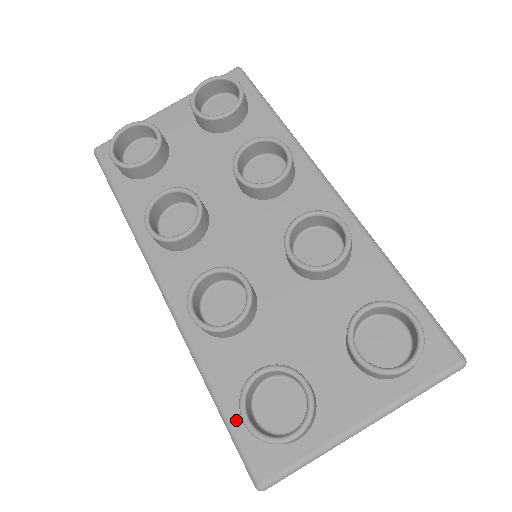
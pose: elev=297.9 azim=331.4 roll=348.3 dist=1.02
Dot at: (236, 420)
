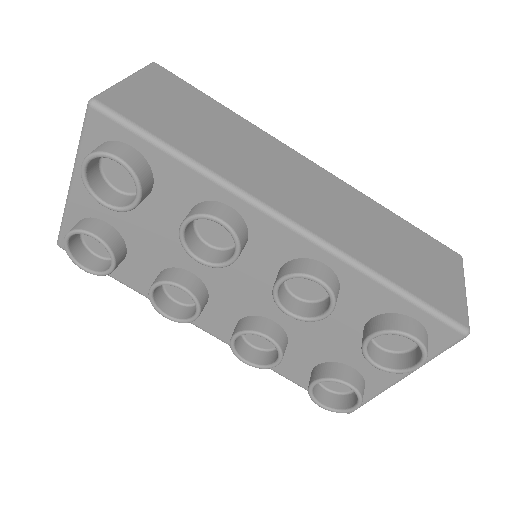
Dot at: occluded
